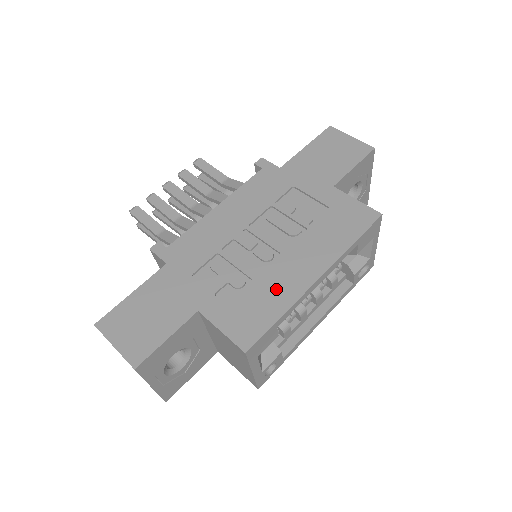
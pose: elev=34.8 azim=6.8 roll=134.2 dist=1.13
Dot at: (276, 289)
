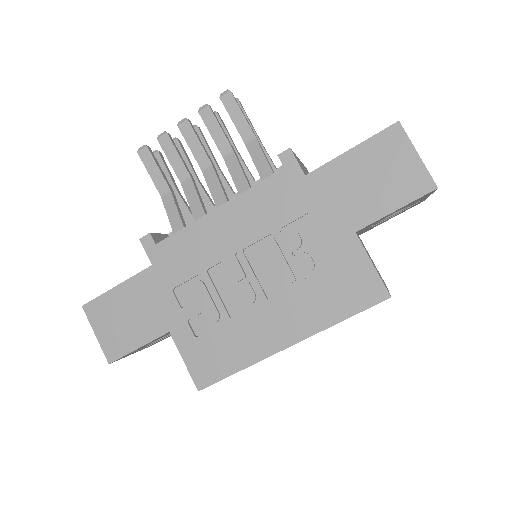
Dot at: (244, 341)
